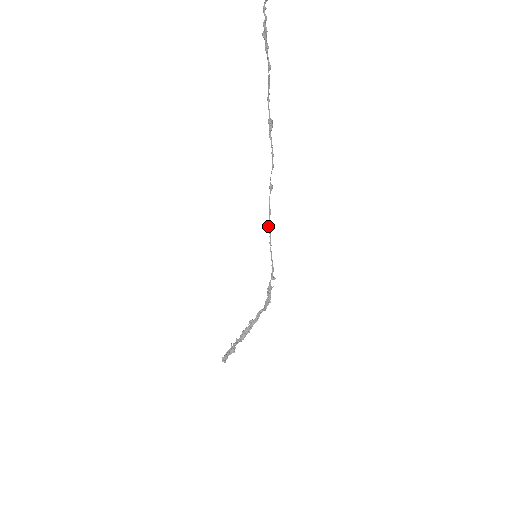
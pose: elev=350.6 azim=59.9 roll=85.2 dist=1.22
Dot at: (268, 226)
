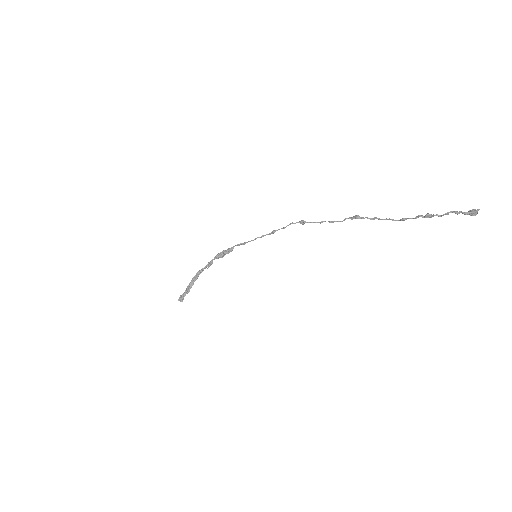
Dot at: (273, 233)
